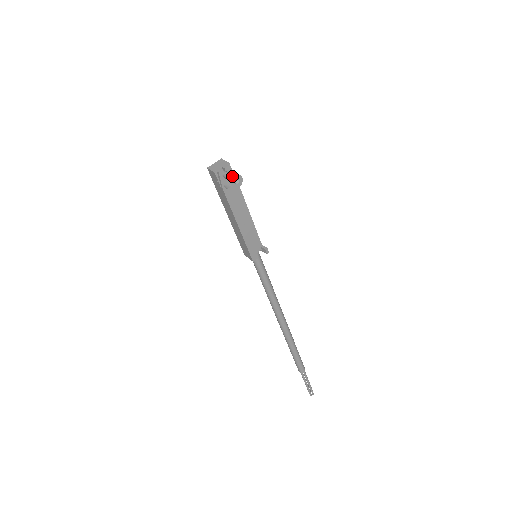
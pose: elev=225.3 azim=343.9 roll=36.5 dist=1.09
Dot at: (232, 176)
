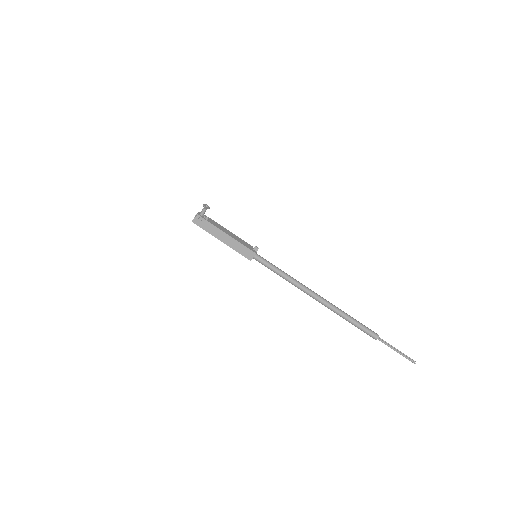
Dot at: (203, 208)
